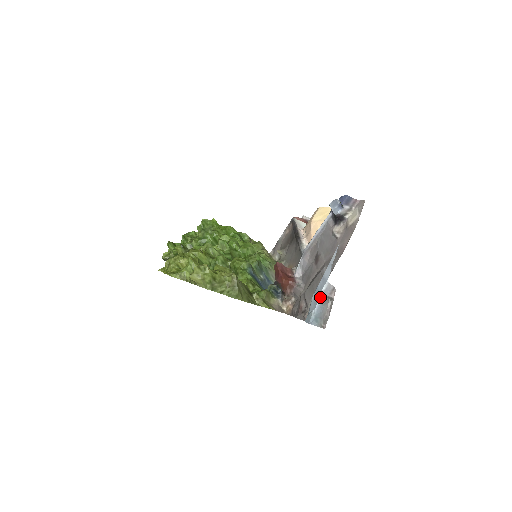
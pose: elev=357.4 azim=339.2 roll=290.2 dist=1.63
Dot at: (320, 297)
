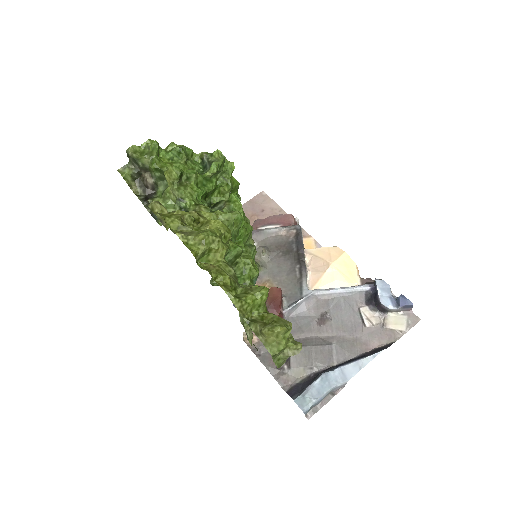
Dot at: (329, 390)
